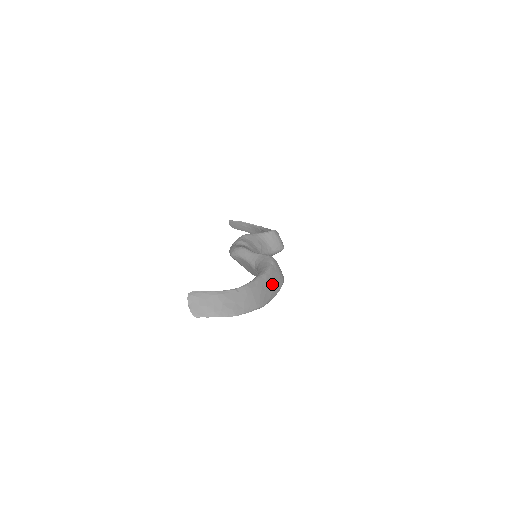
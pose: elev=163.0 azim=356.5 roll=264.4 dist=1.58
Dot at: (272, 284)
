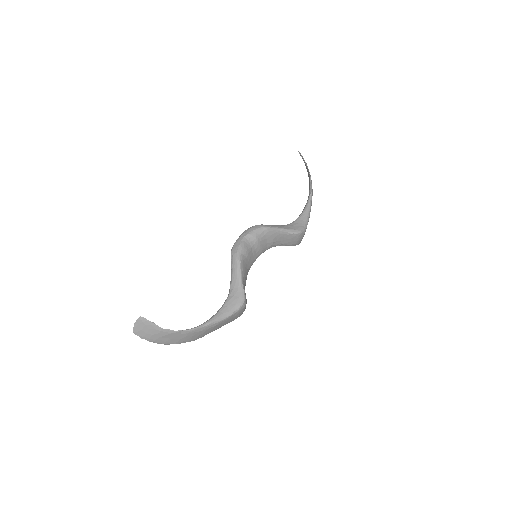
Dot at: (221, 325)
